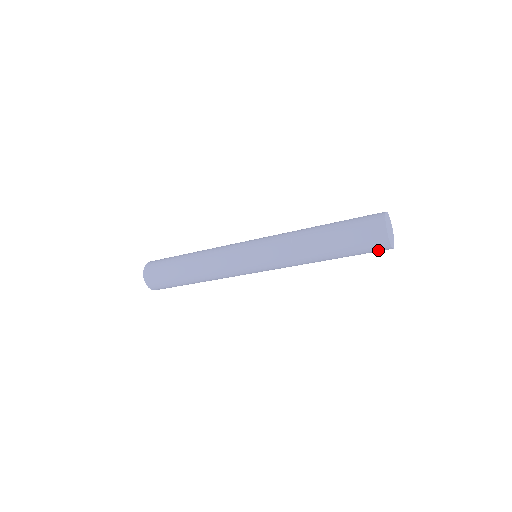
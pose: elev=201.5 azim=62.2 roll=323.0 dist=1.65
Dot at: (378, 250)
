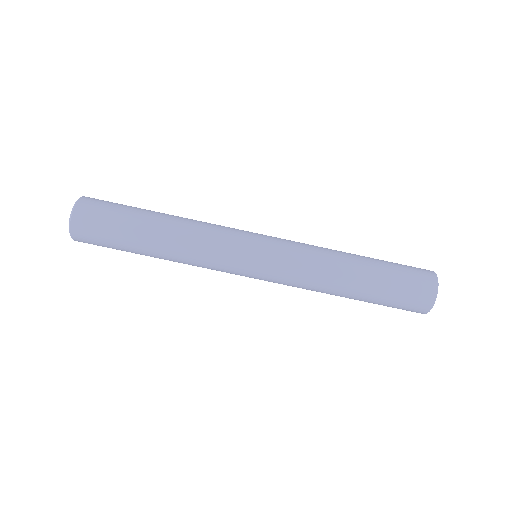
Dot at: (422, 286)
